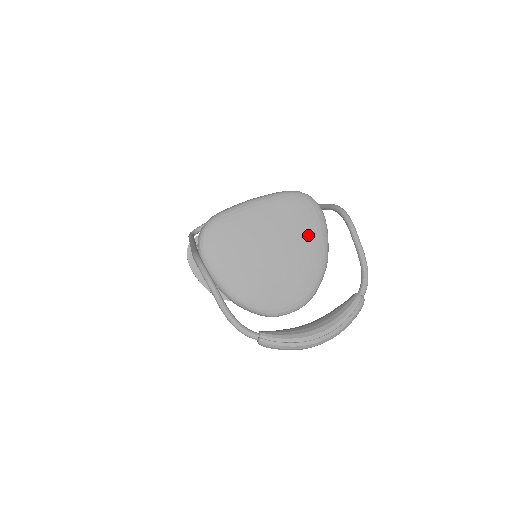
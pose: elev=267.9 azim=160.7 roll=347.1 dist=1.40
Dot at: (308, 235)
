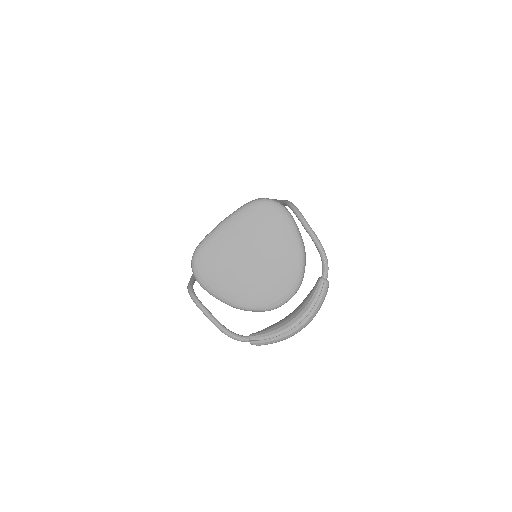
Dot at: (277, 234)
